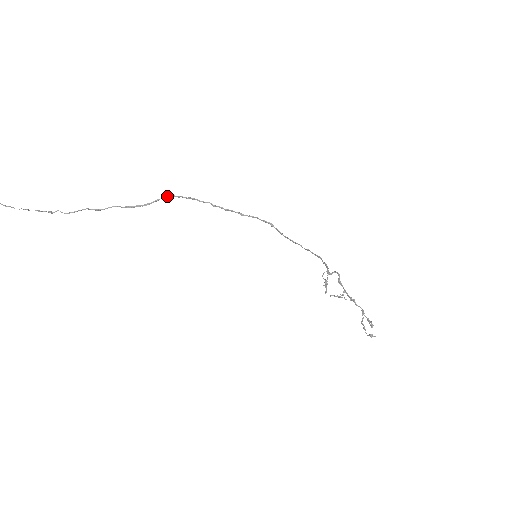
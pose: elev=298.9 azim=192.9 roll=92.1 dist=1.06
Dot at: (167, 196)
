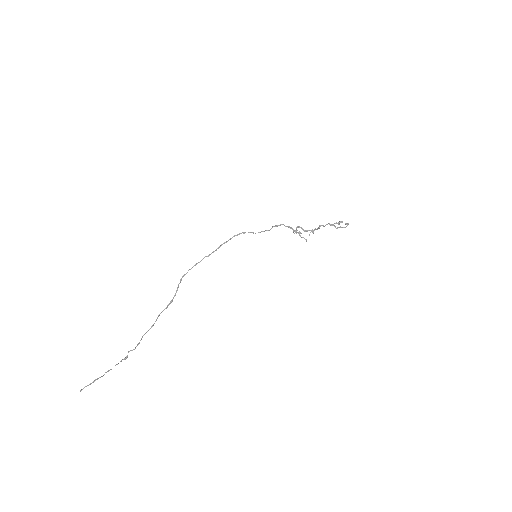
Dot at: (181, 279)
